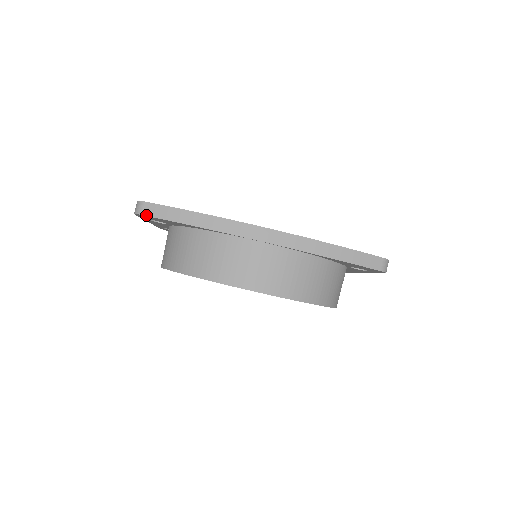
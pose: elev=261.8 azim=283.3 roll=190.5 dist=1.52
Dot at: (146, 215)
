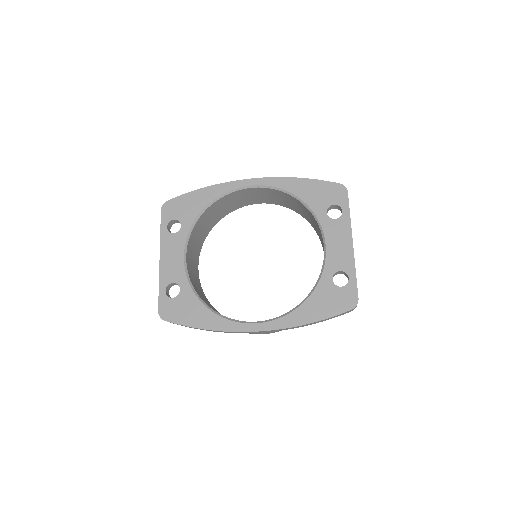
Dot at: occluded
